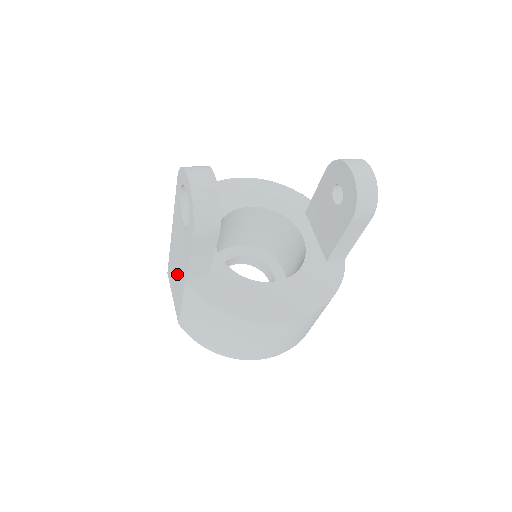
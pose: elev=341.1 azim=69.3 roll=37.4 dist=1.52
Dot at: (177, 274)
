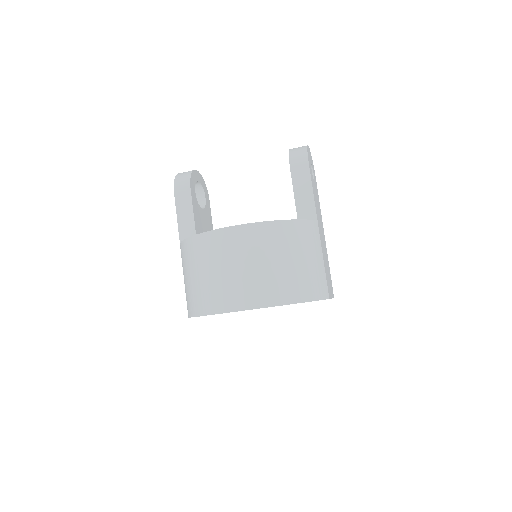
Dot at: occluded
